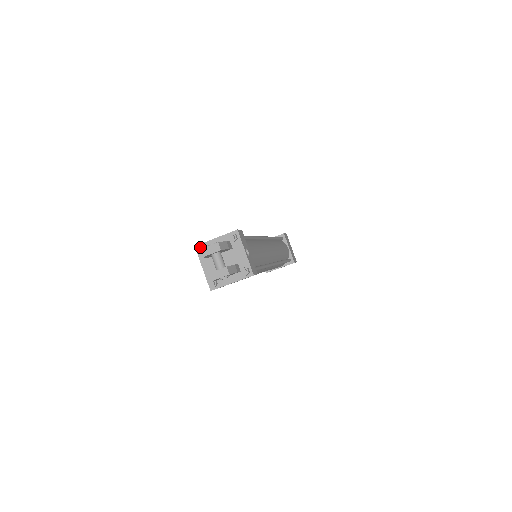
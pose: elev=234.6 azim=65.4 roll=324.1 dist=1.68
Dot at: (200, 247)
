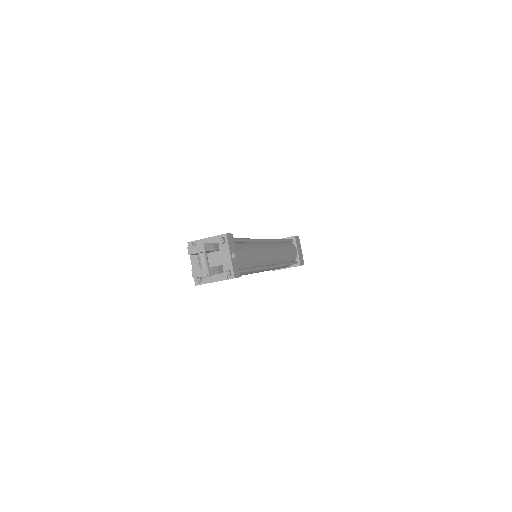
Dot at: (191, 244)
